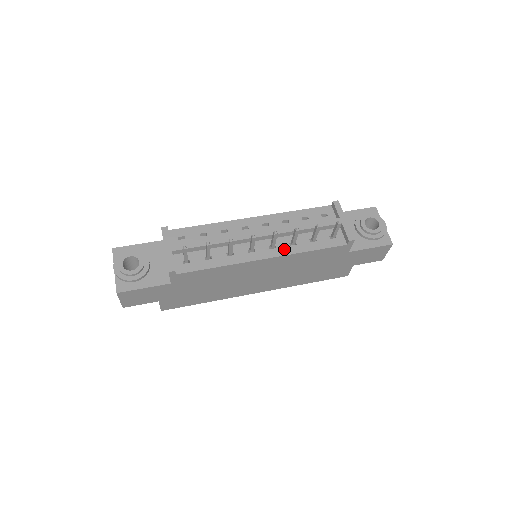
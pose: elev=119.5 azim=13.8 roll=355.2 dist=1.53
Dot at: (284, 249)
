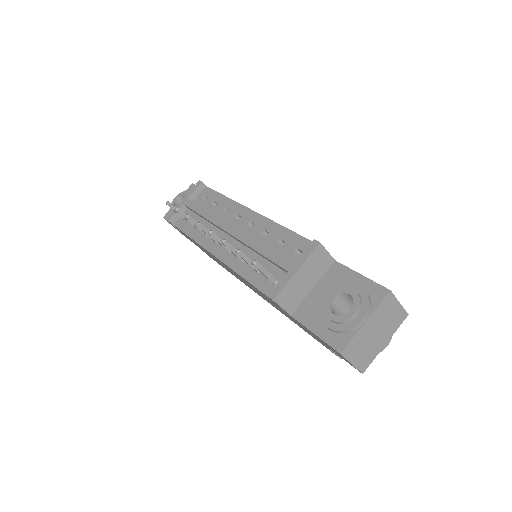
Dot at: (233, 259)
